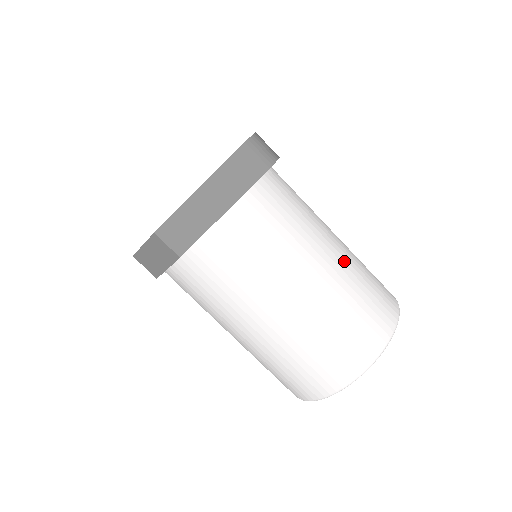
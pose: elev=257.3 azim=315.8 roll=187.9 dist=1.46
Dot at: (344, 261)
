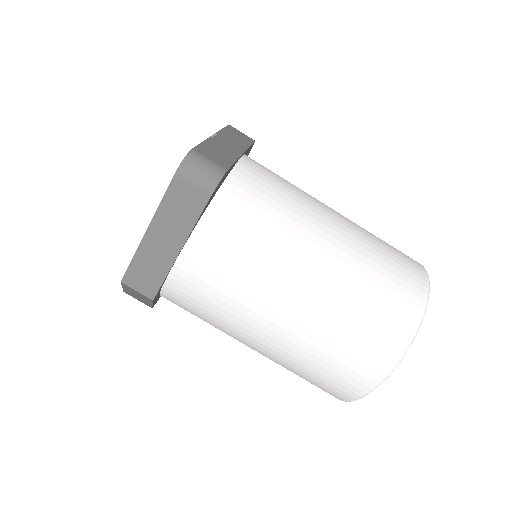
Dot at: (341, 263)
